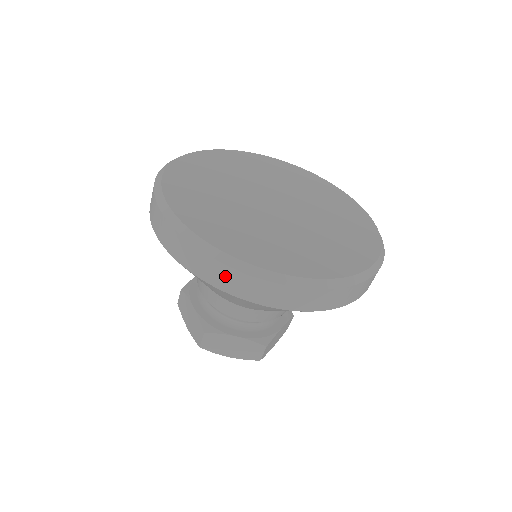
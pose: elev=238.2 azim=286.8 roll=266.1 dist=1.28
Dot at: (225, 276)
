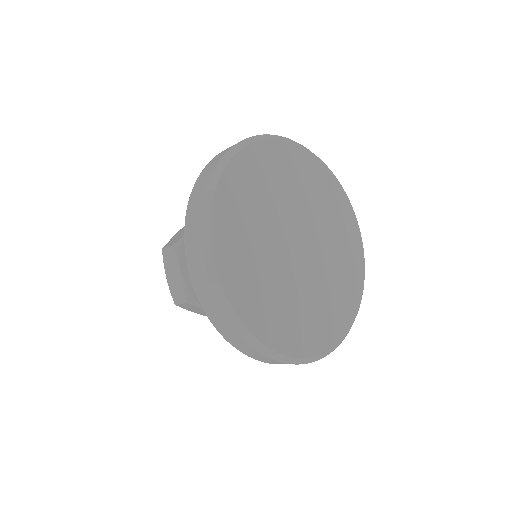
Dot at: (194, 223)
